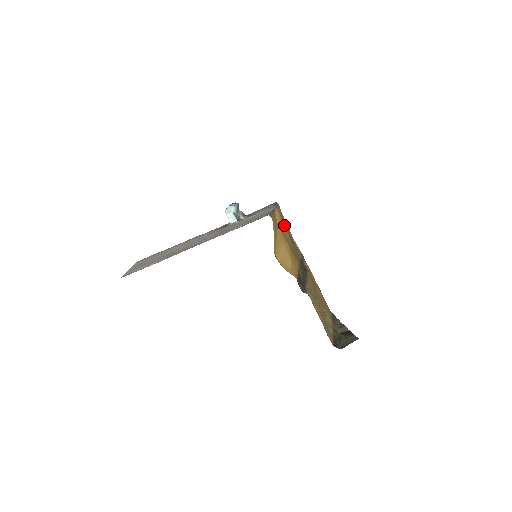
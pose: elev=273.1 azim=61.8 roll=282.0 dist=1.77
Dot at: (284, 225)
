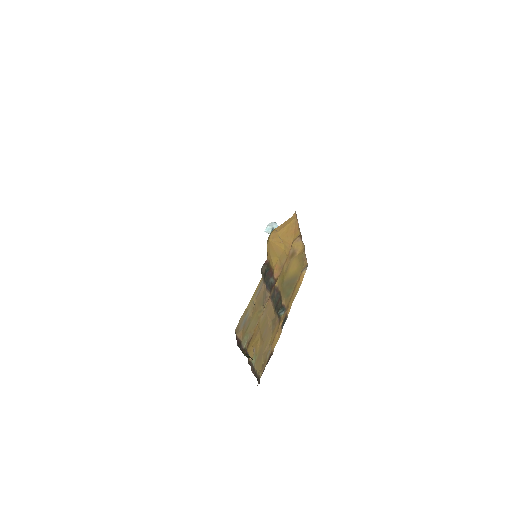
Dot at: (297, 264)
